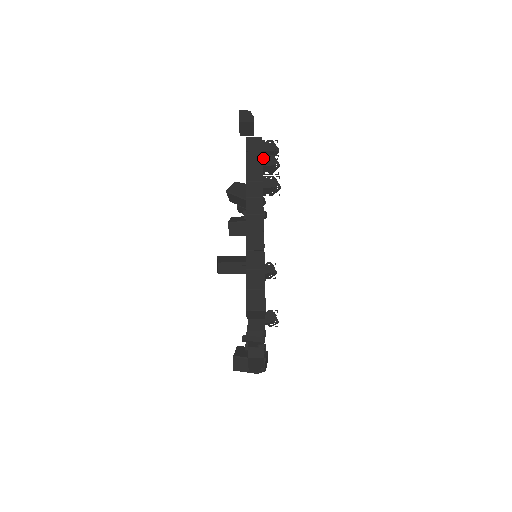
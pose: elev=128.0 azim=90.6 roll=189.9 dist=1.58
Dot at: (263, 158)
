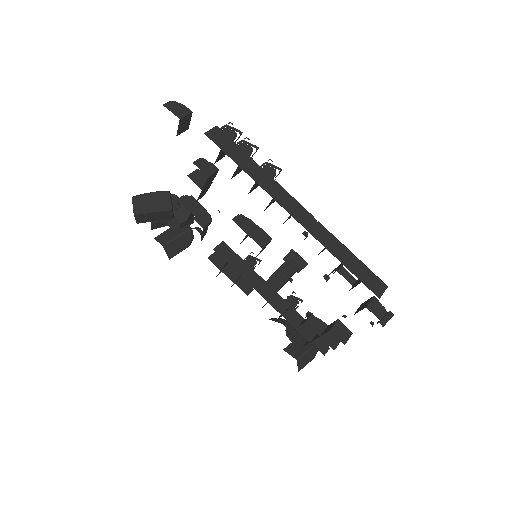
Dot at: (239, 148)
